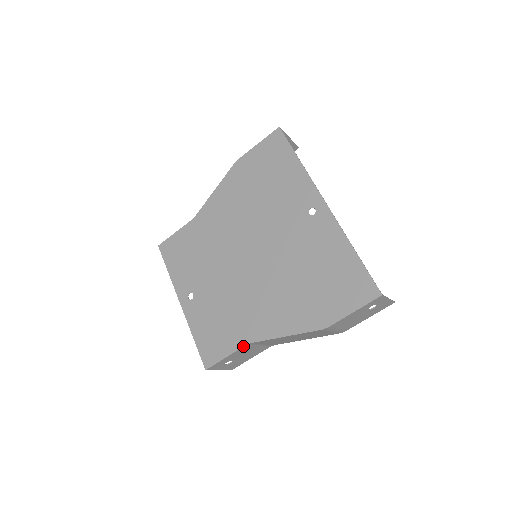
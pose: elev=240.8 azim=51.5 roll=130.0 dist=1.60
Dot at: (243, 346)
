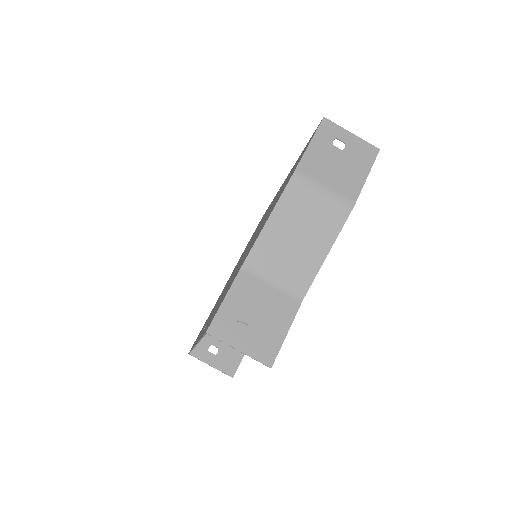
Dot at: (237, 273)
